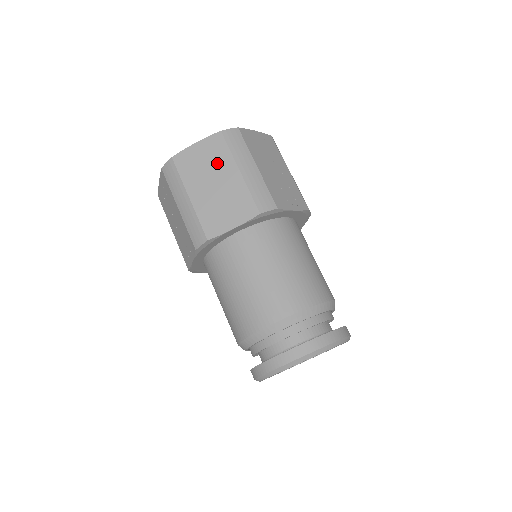
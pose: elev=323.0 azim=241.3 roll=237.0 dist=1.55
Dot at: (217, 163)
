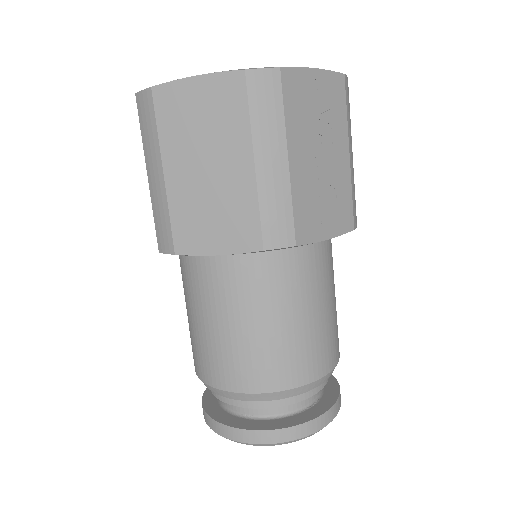
Dot at: (222, 132)
